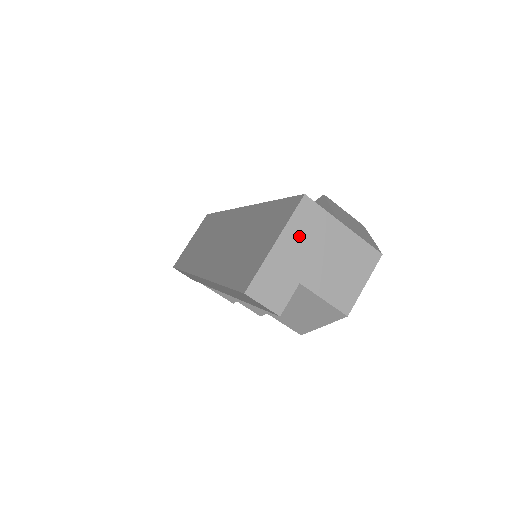
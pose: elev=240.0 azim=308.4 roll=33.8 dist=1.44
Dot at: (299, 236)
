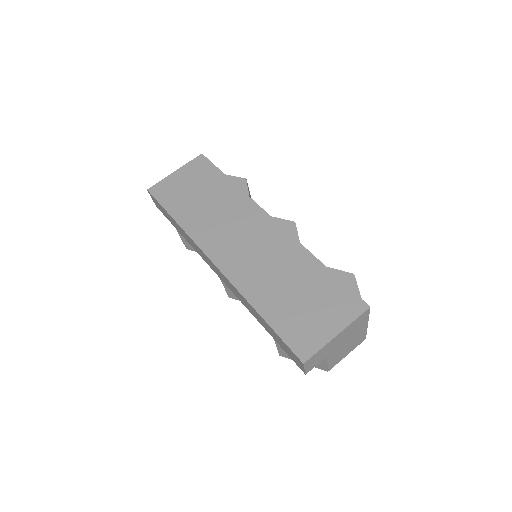
Dot at: (349, 330)
